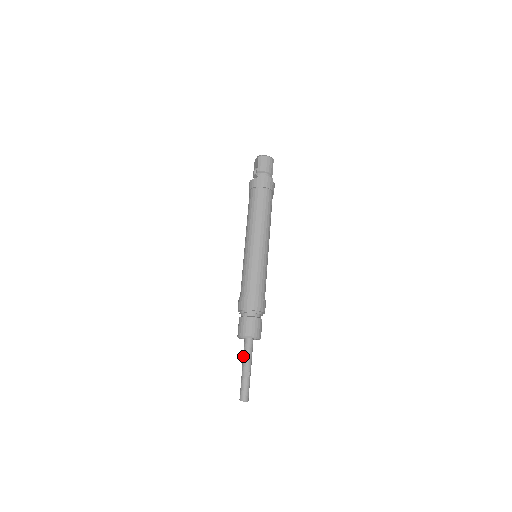
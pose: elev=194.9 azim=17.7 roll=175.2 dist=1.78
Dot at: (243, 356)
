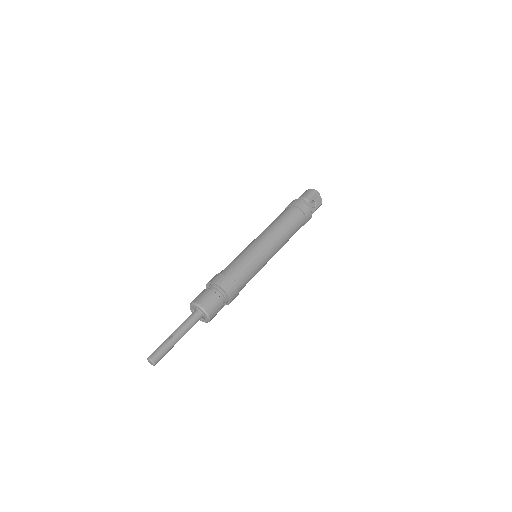
Dot at: occluded
